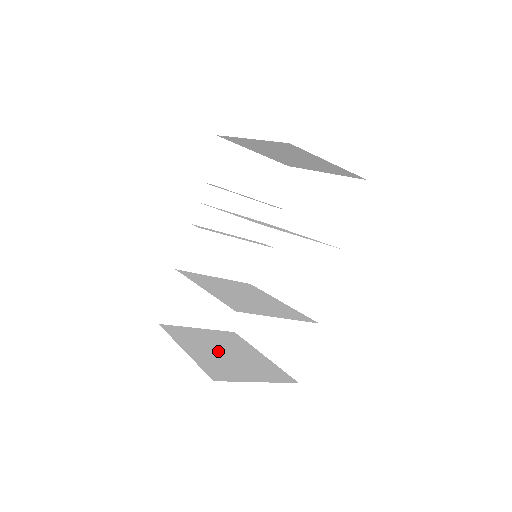
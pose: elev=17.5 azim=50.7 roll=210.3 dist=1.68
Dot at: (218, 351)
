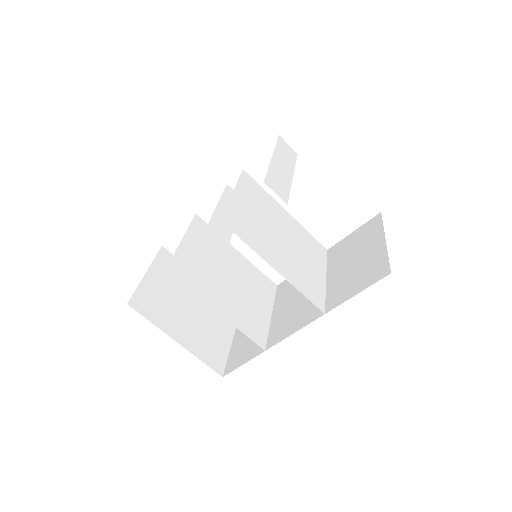
Dot at: (188, 313)
